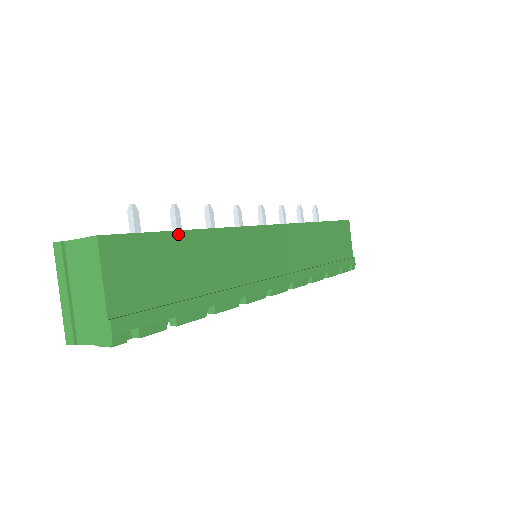
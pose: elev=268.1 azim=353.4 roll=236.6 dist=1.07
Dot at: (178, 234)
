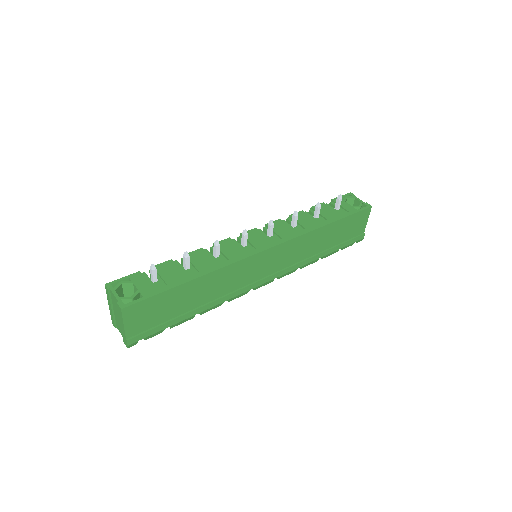
Dot at: (178, 287)
